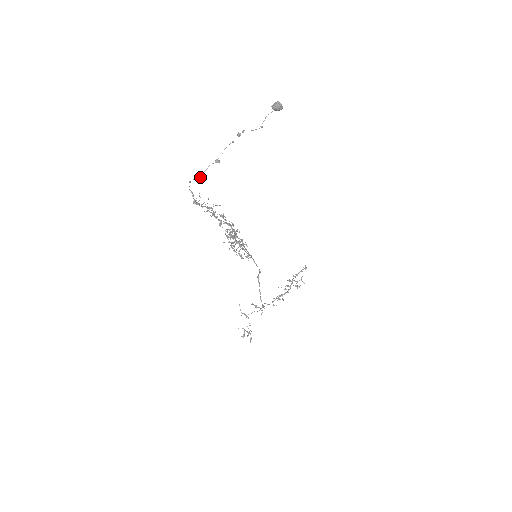
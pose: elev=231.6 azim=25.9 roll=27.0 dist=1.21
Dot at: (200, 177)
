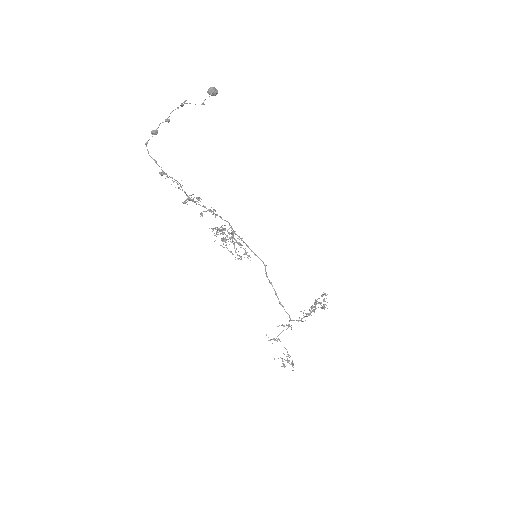
Dot at: (154, 133)
